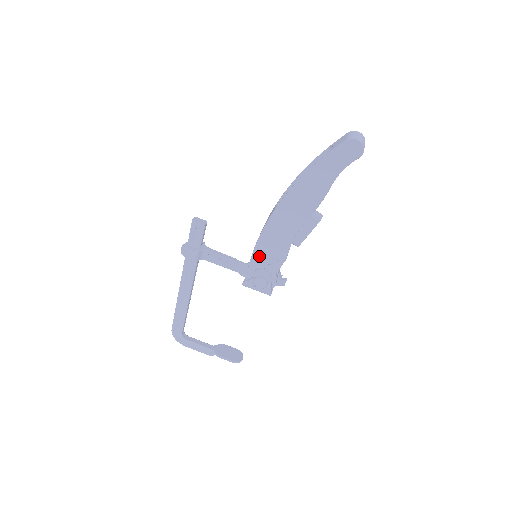
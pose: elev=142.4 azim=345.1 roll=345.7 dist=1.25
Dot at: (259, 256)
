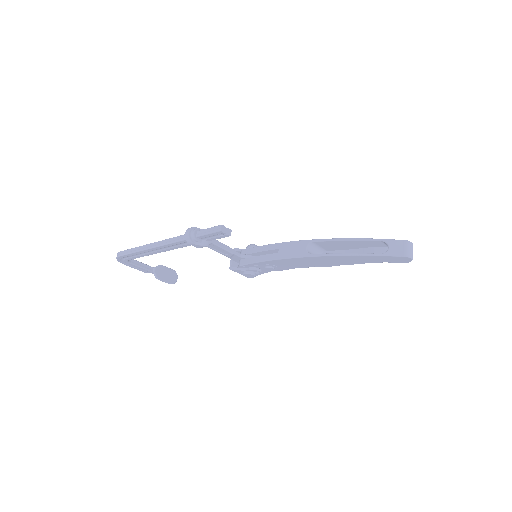
Dot at: (263, 264)
